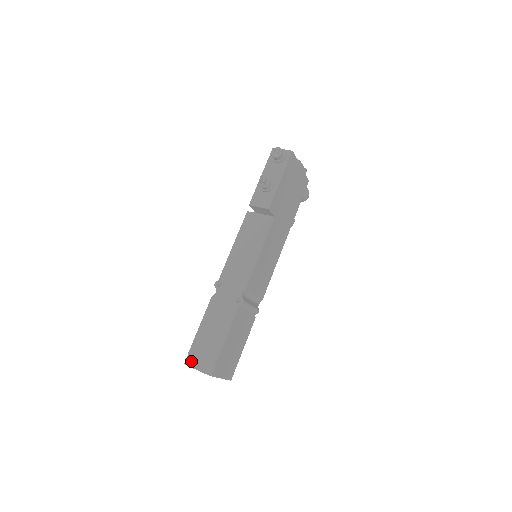
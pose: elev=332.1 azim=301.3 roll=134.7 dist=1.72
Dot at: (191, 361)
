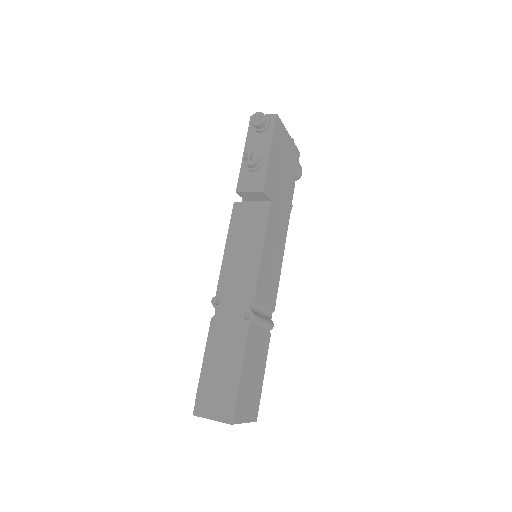
Dot at: (201, 409)
